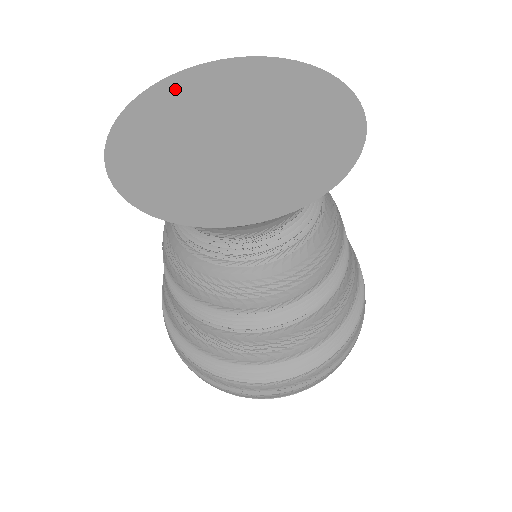
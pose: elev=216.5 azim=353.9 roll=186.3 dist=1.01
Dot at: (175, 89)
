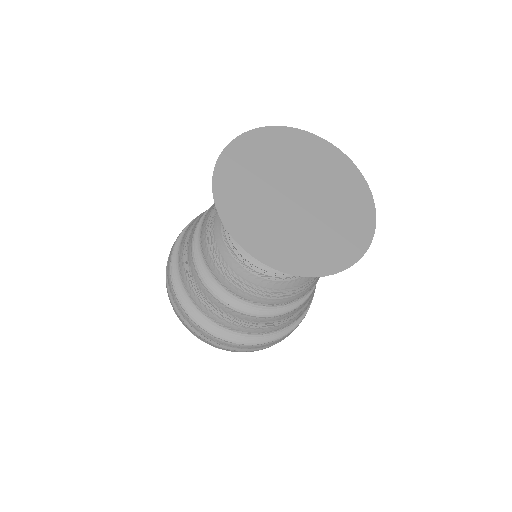
Dot at: (232, 187)
